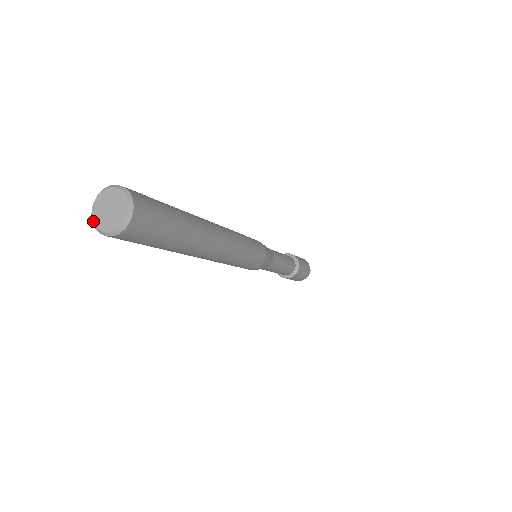
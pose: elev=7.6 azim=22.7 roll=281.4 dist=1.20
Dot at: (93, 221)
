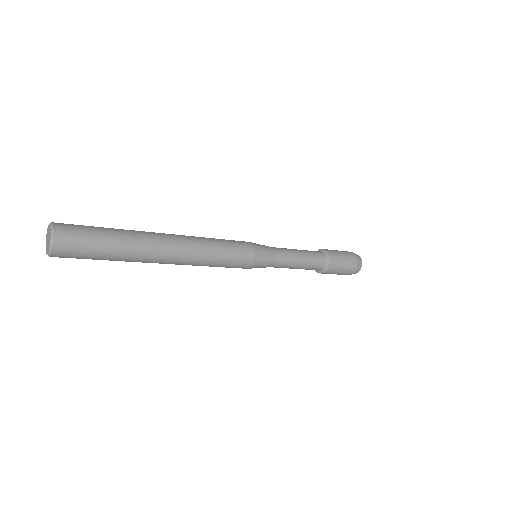
Dot at: occluded
